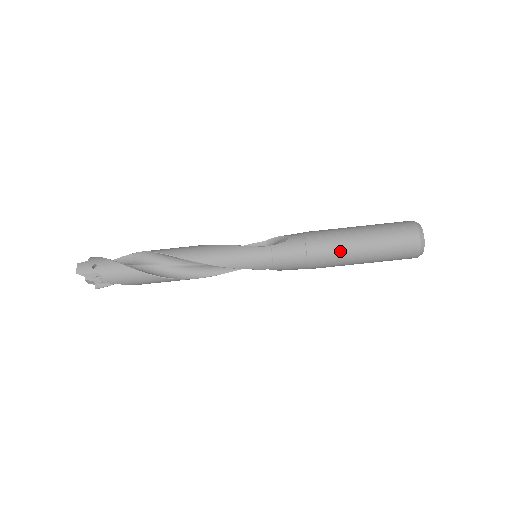
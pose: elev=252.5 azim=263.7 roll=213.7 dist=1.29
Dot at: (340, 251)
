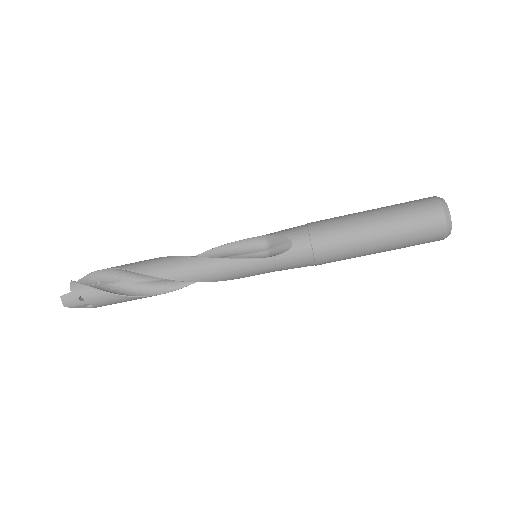
Dot at: (353, 254)
